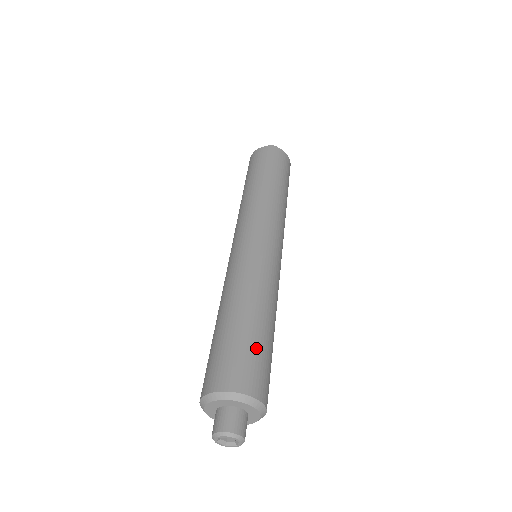
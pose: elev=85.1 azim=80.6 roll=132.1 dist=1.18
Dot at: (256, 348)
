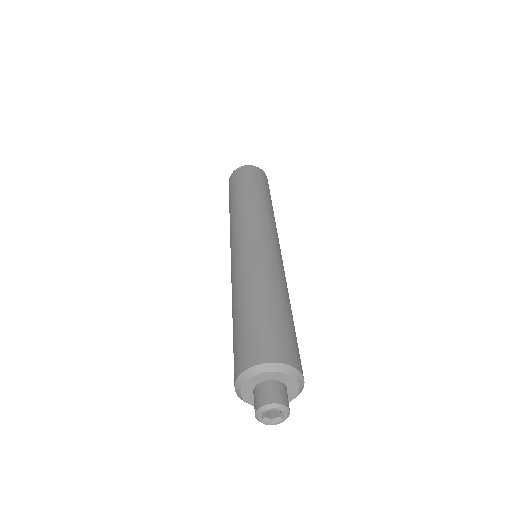
Dot at: (277, 322)
